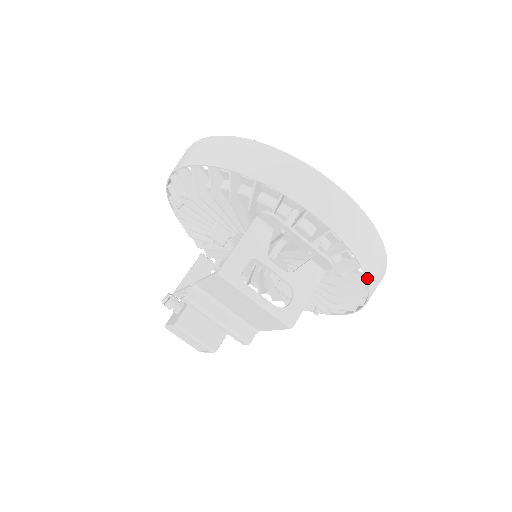
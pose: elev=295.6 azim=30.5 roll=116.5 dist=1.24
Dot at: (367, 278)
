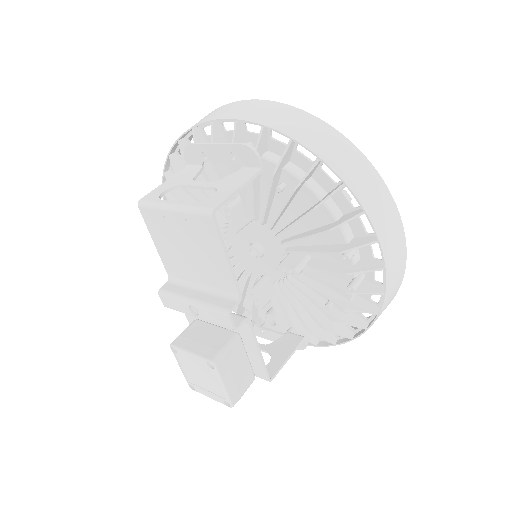
Dot at: (311, 151)
